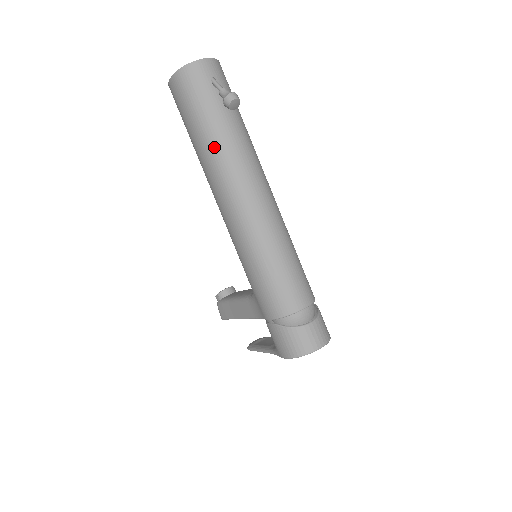
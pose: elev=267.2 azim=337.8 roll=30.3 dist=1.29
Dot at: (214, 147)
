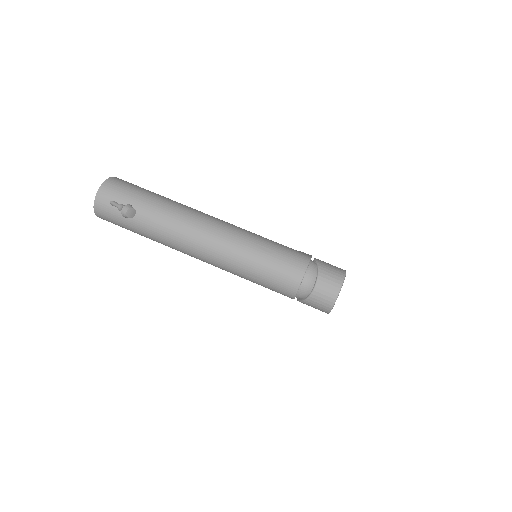
Dot at: (155, 239)
